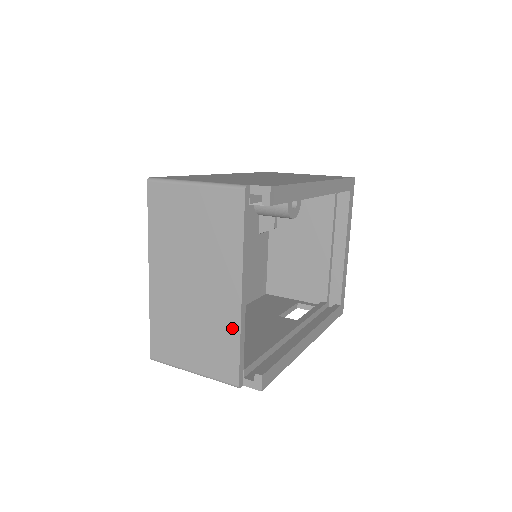
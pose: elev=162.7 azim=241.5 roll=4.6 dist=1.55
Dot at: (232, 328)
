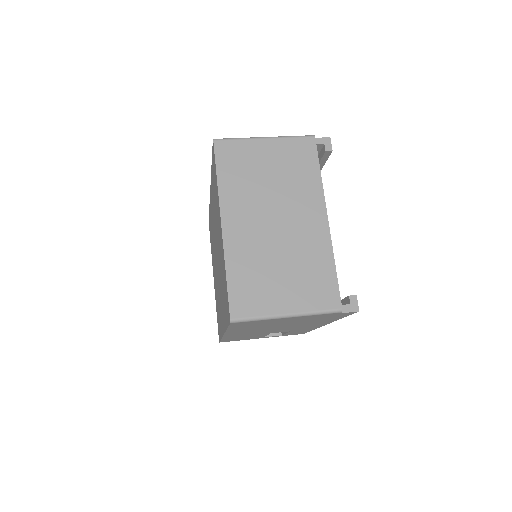
Dot at: (325, 252)
